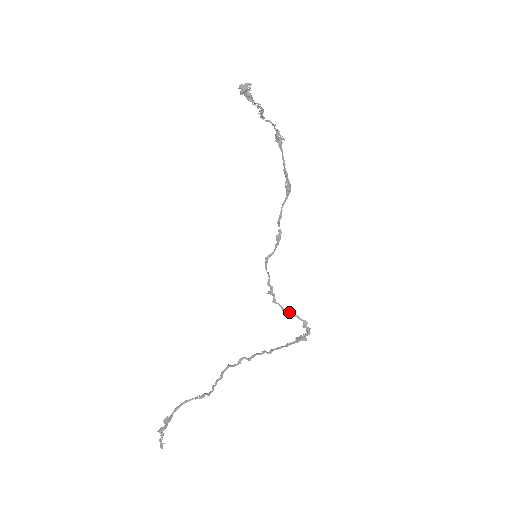
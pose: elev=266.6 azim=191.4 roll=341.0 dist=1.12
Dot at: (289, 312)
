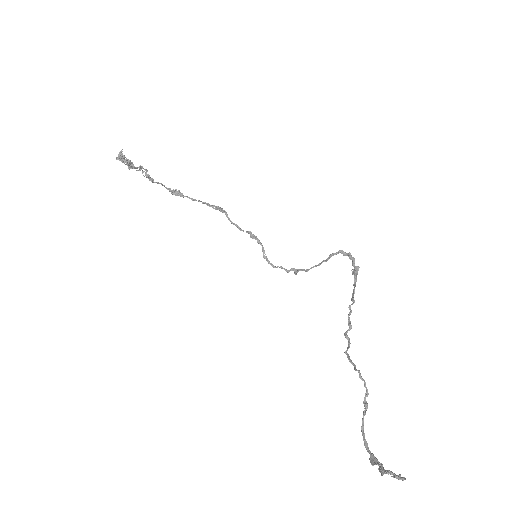
Dot at: (324, 261)
